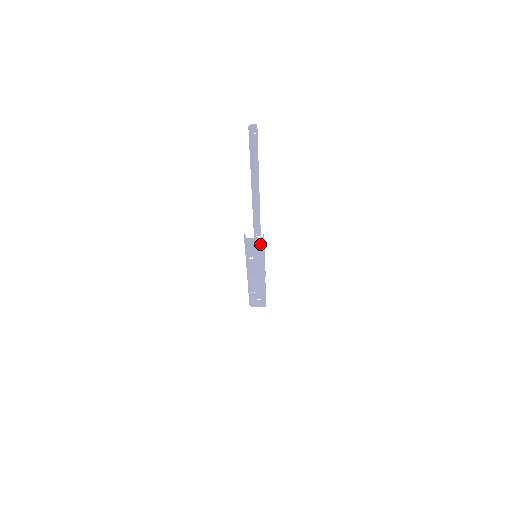
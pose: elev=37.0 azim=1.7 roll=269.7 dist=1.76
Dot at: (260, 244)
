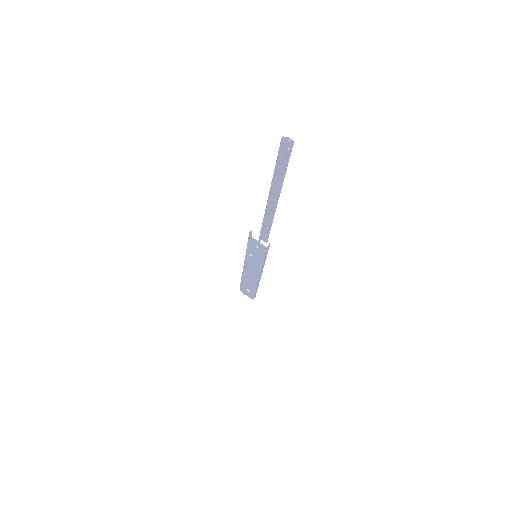
Dot at: (262, 250)
